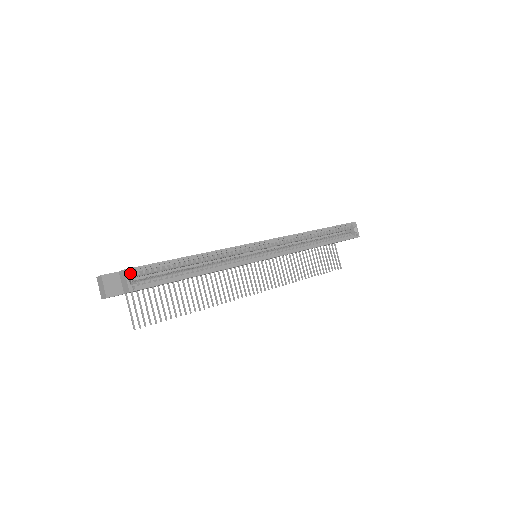
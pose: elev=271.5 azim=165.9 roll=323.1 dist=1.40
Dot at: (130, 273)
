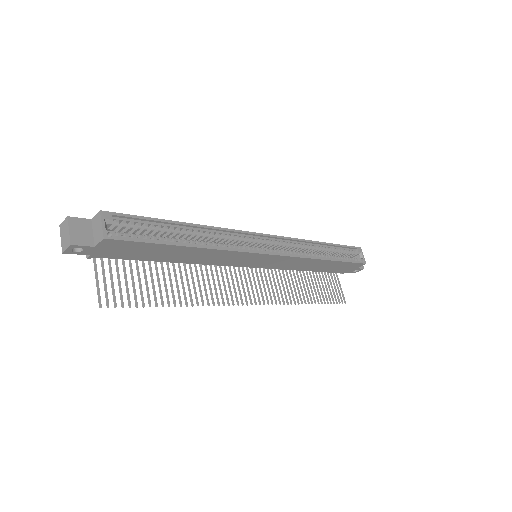
Dot at: (107, 217)
